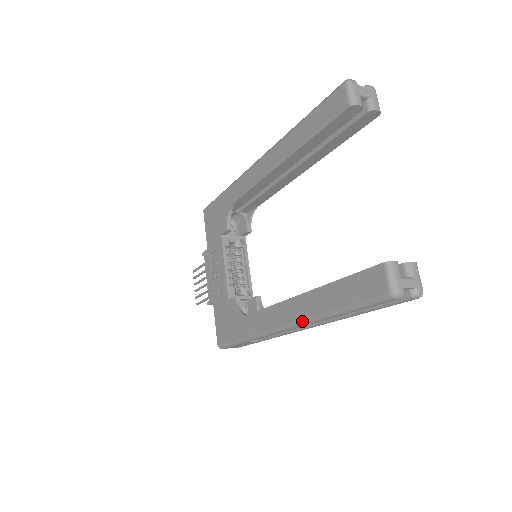
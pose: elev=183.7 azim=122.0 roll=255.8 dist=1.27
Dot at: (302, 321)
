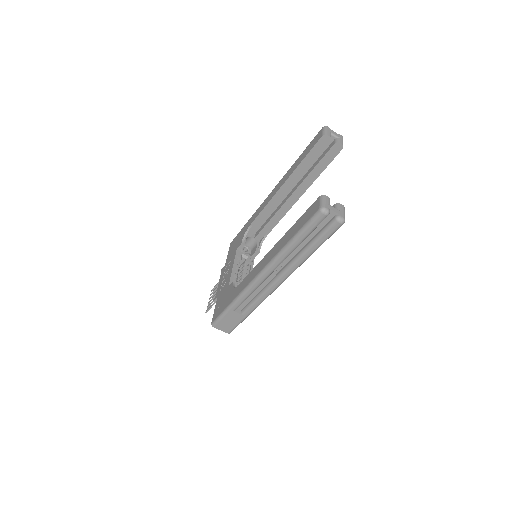
Dot at: (270, 262)
